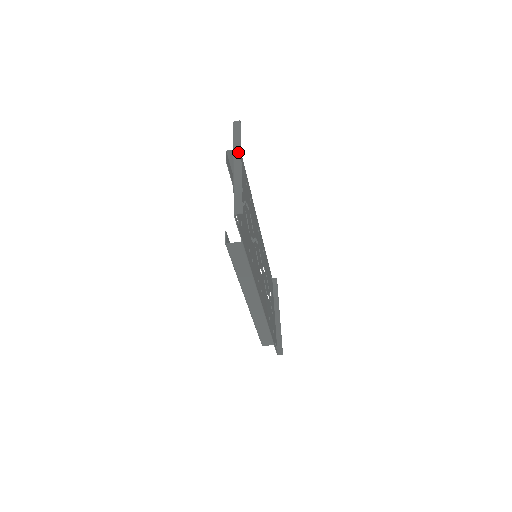
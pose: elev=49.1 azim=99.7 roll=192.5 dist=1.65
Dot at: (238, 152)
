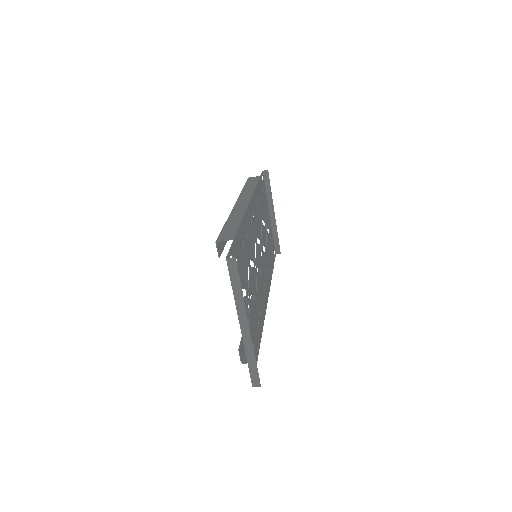
Dot at: (242, 312)
